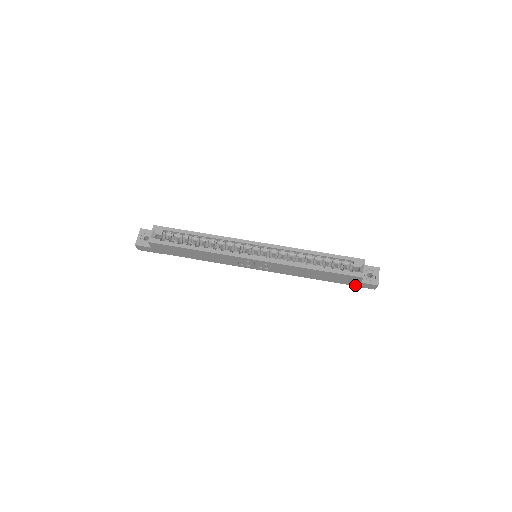
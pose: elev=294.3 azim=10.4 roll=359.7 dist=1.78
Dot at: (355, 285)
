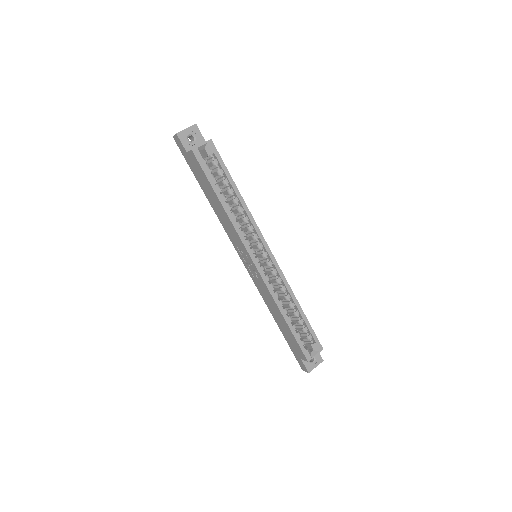
Dot at: (294, 353)
